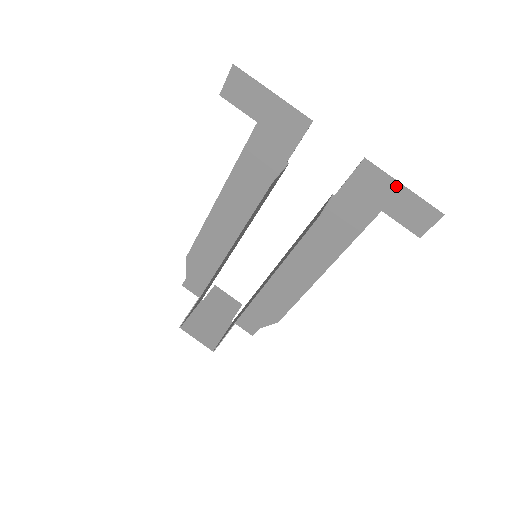
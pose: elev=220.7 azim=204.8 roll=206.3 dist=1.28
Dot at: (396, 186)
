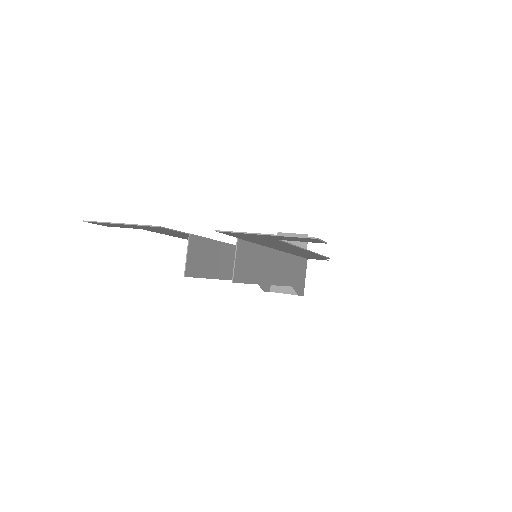
Dot at: (259, 235)
